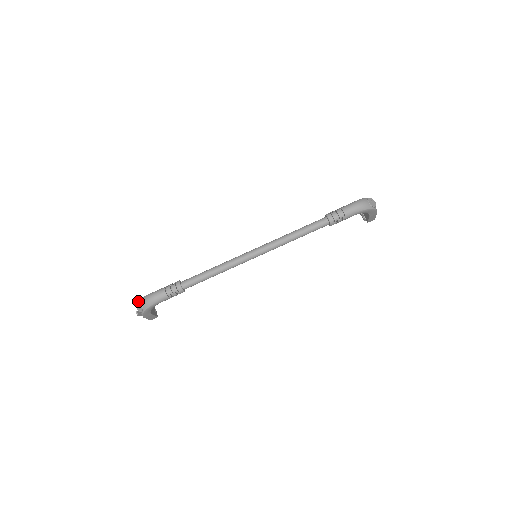
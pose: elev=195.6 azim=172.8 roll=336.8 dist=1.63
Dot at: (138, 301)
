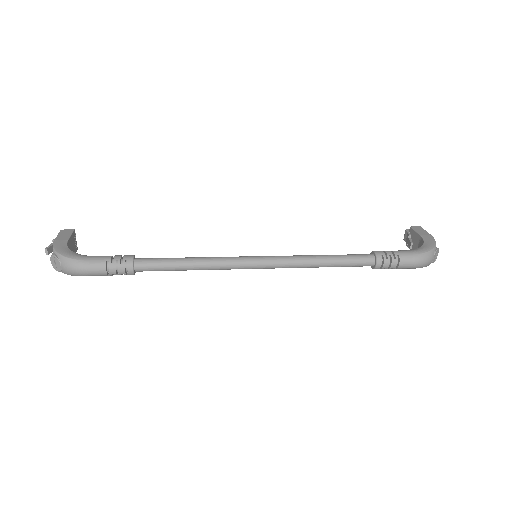
Dot at: (55, 256)
